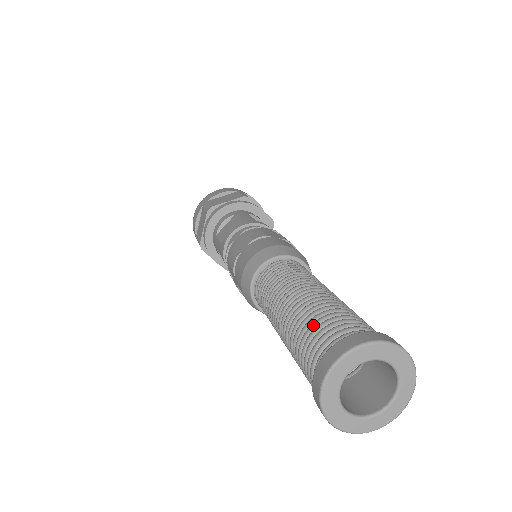
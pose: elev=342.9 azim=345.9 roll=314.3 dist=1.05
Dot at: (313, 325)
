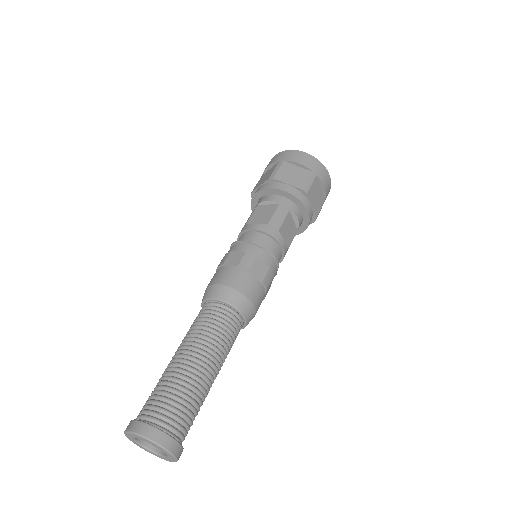
Dot at: (163, 393)
